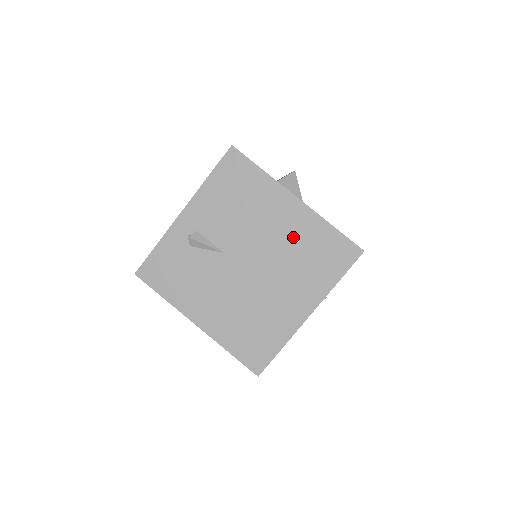
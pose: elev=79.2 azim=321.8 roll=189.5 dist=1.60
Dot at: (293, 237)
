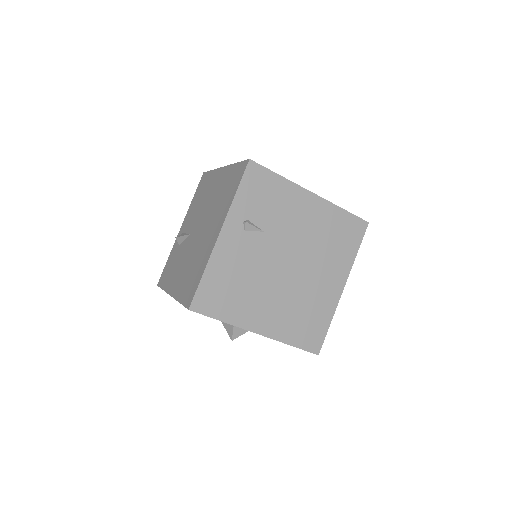
Dot at: (218, 191)
